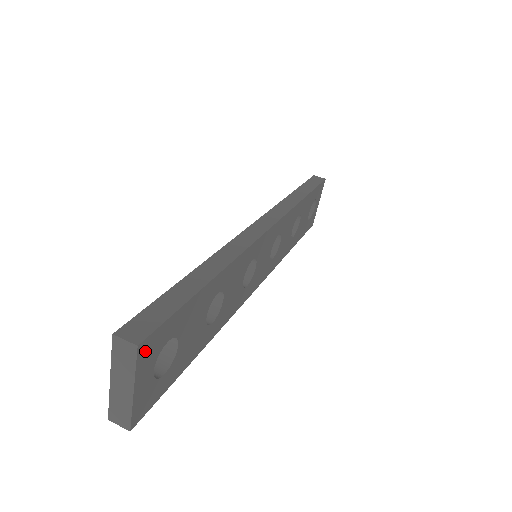
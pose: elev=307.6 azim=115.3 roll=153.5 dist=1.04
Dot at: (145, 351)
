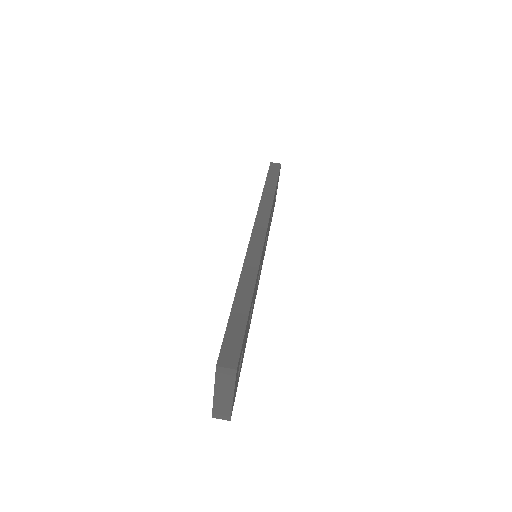
Dot at: (237, 370)
